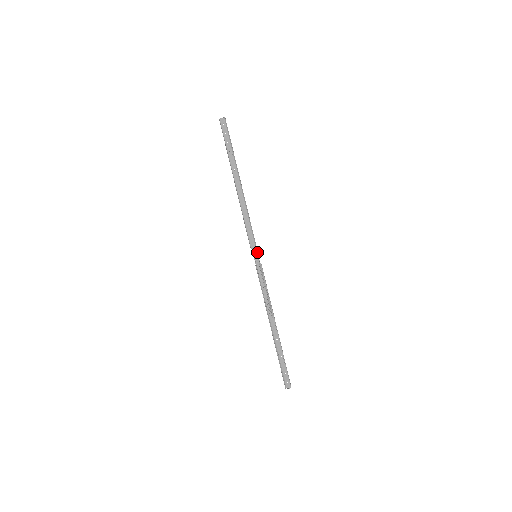
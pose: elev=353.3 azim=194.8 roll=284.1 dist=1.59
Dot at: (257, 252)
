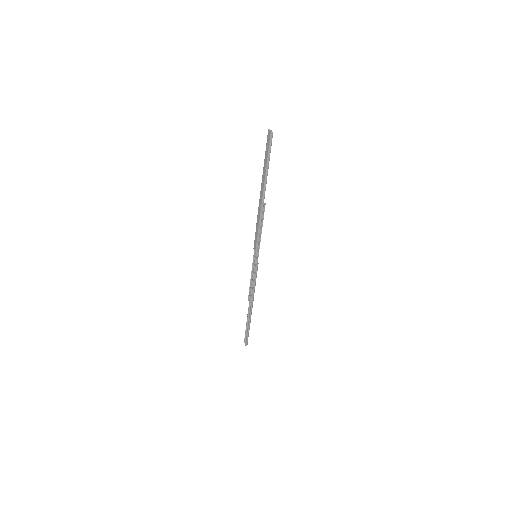
Dot at: (258, 254)
